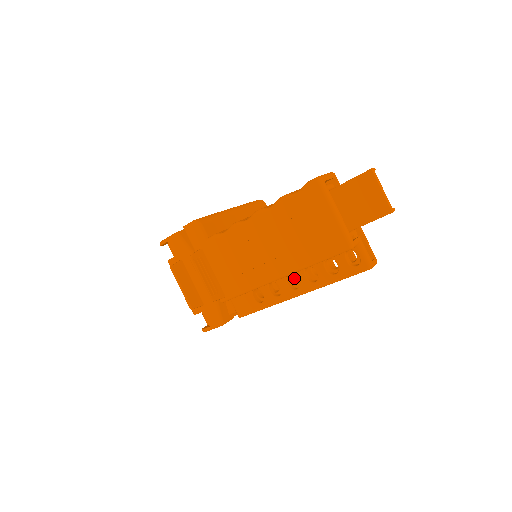
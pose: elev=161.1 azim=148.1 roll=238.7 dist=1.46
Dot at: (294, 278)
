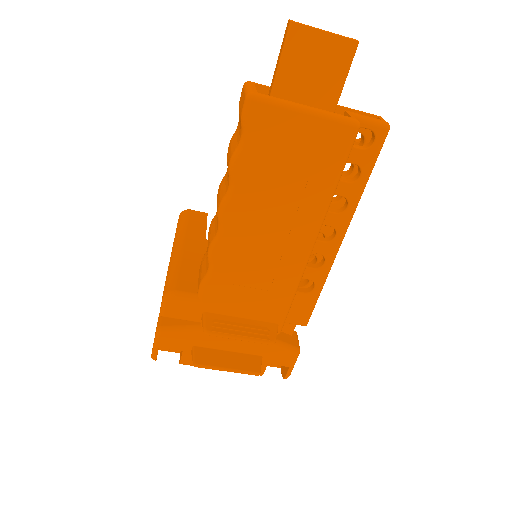
Dot at: occluded
